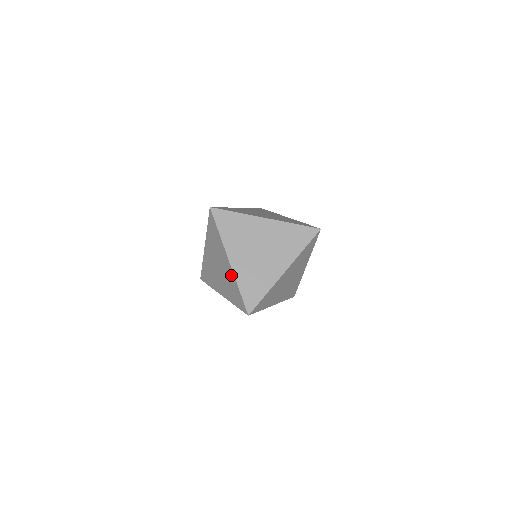
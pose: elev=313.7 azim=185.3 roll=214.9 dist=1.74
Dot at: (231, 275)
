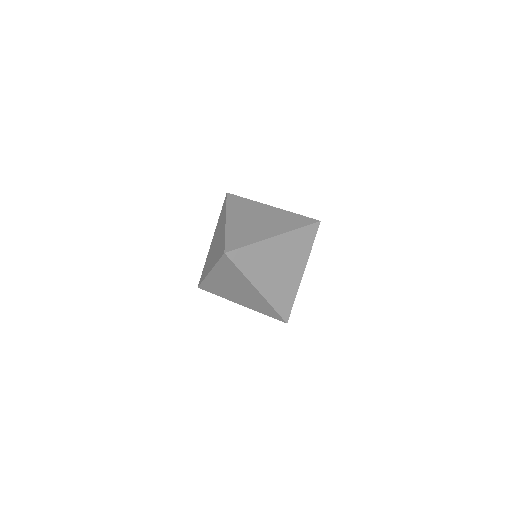
Dot at: (261, 299)
